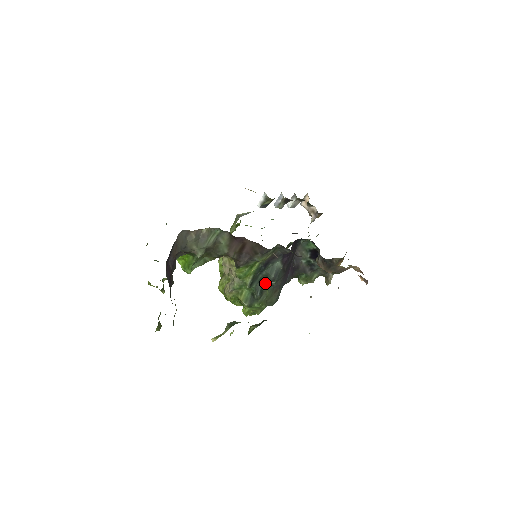
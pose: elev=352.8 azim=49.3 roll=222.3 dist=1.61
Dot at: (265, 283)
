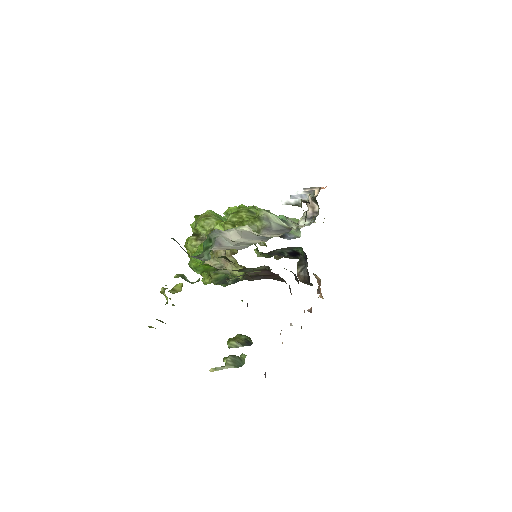
Dot at: occluded
